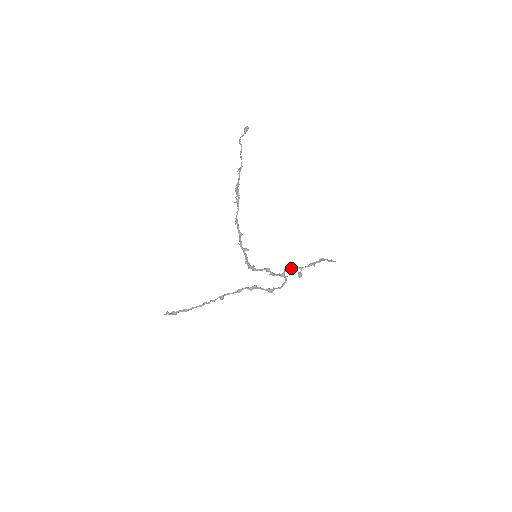
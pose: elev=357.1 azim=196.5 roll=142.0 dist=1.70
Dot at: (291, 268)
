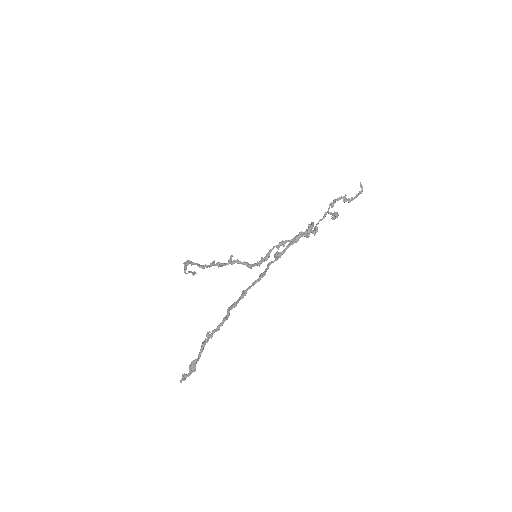
Dot at: (316, 225)
